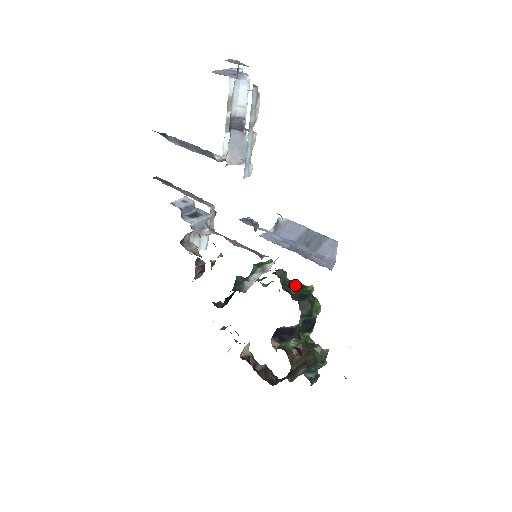
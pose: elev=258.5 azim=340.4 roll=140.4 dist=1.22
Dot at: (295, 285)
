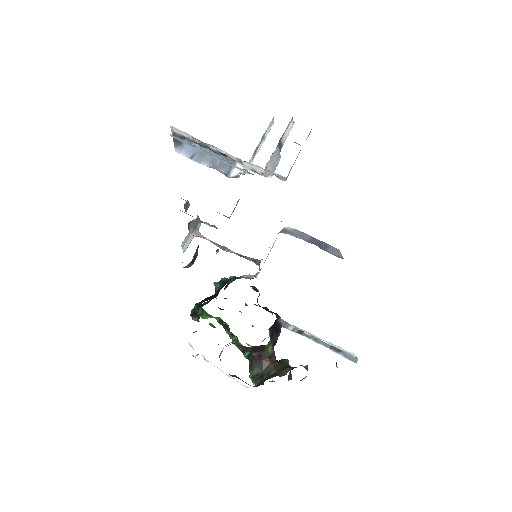
Dot at: occluded
